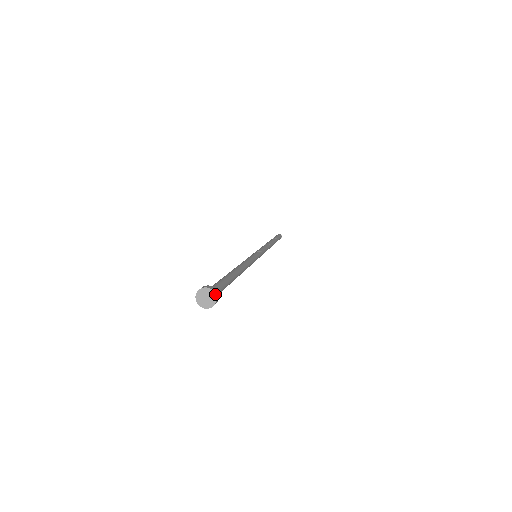
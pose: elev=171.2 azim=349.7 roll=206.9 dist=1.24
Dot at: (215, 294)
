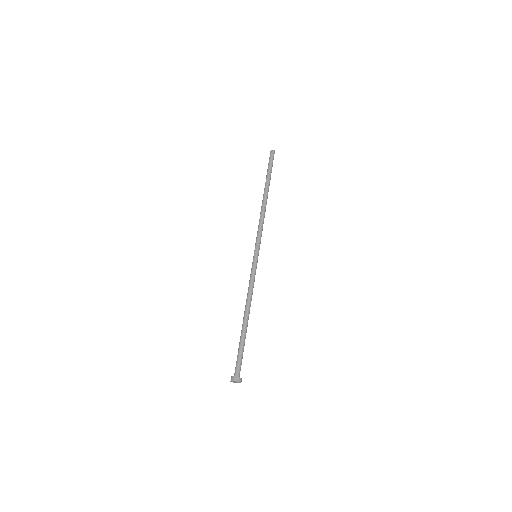
Dot at: (238, 382)
